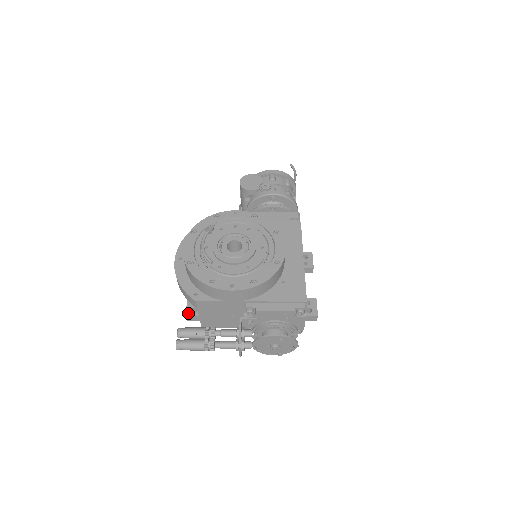
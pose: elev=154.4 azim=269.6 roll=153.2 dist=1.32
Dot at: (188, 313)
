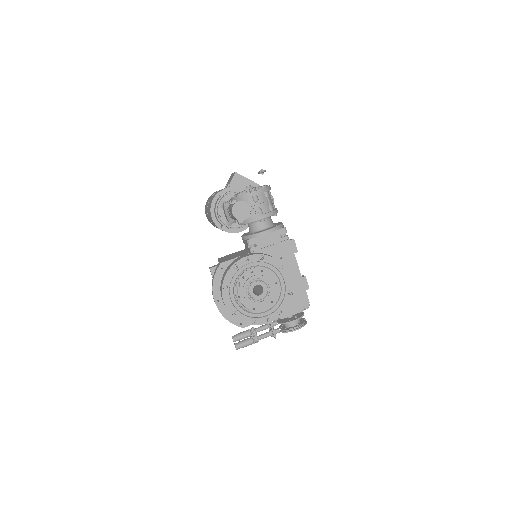
Dot at: occluded
